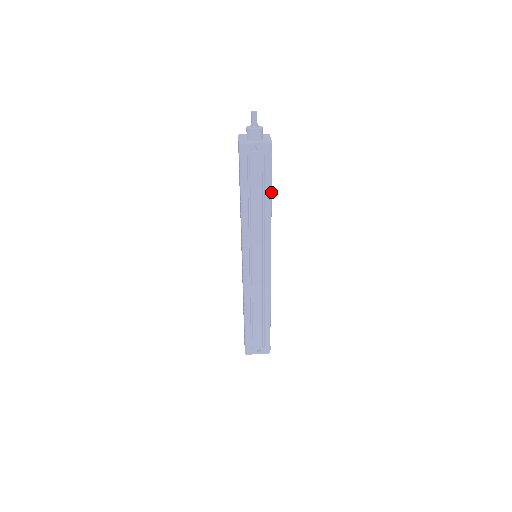
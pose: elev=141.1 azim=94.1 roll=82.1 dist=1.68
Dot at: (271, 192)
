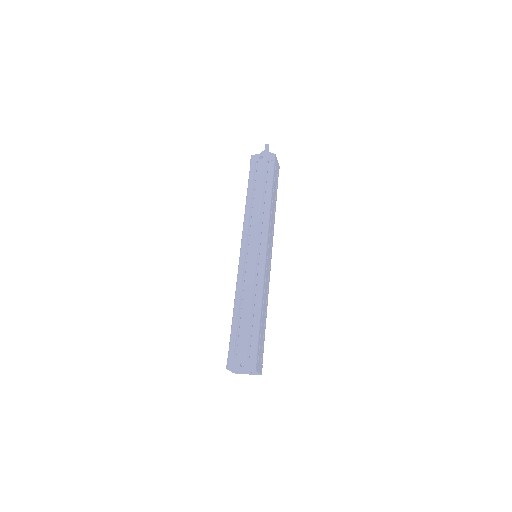
Dot at: (272, 189)
